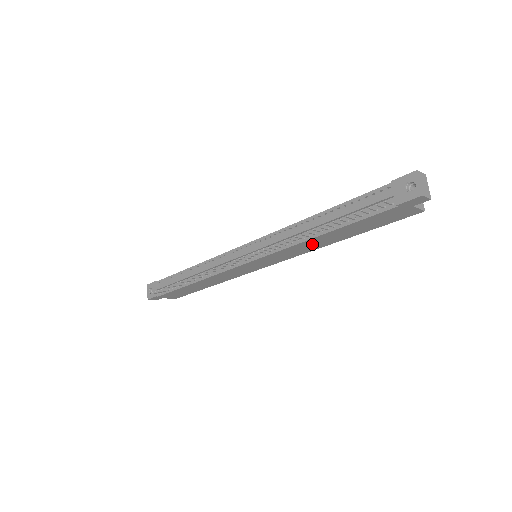
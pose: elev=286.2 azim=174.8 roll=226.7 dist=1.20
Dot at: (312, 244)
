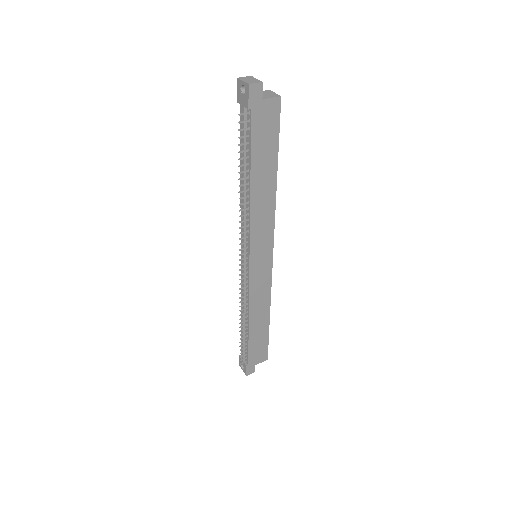
Dot at: (262, 202)
